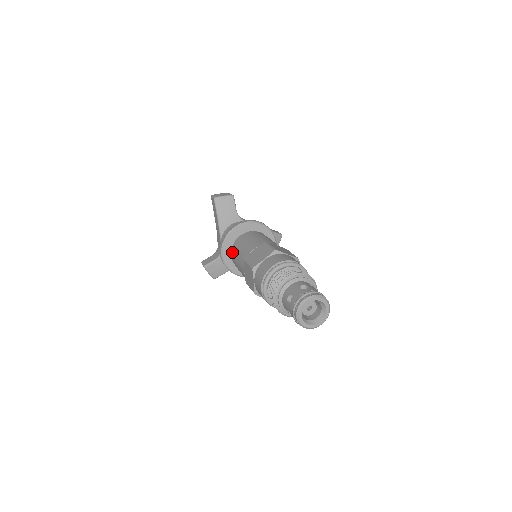
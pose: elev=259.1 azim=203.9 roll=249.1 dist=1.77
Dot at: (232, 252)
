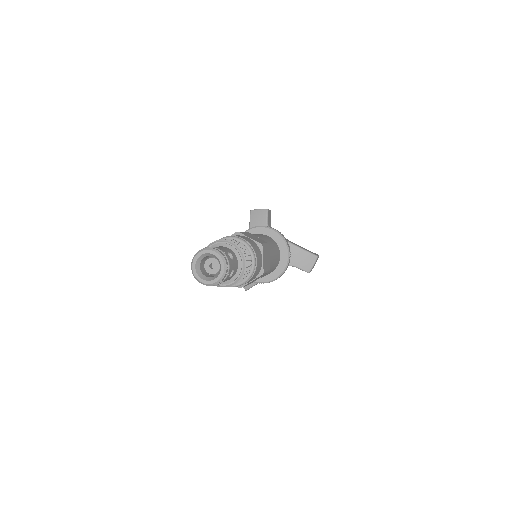
Dot at: occluded
